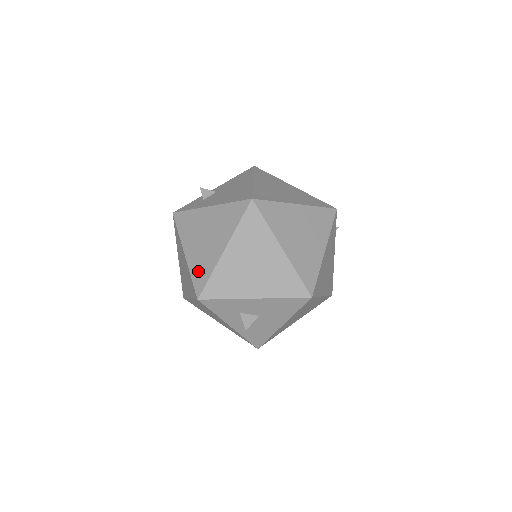
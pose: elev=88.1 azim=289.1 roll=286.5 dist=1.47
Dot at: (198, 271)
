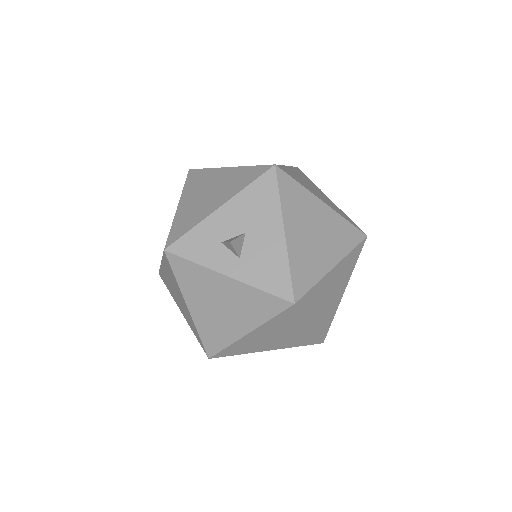
Dot at: occluded
